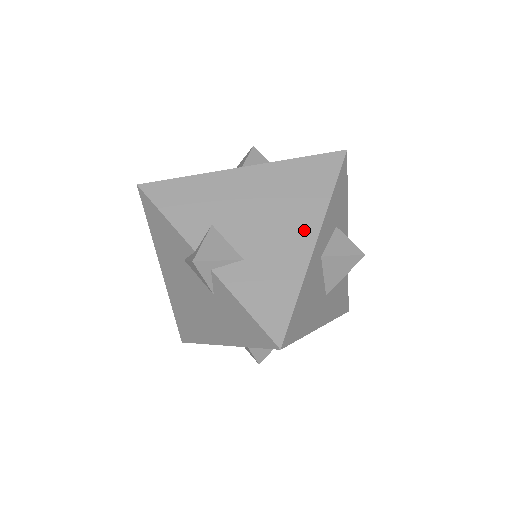
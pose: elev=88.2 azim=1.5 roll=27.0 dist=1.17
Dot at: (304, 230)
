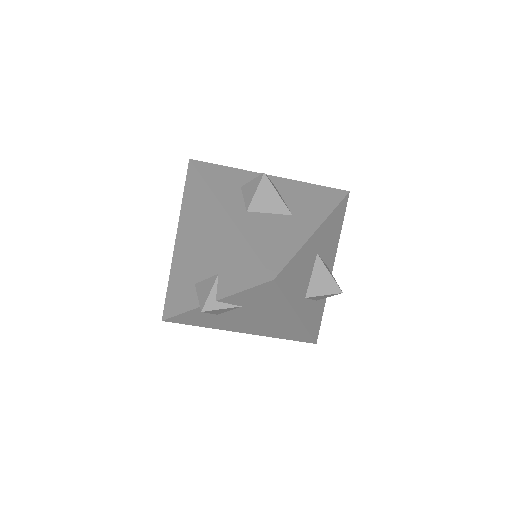
Dot at: (218, 218)
